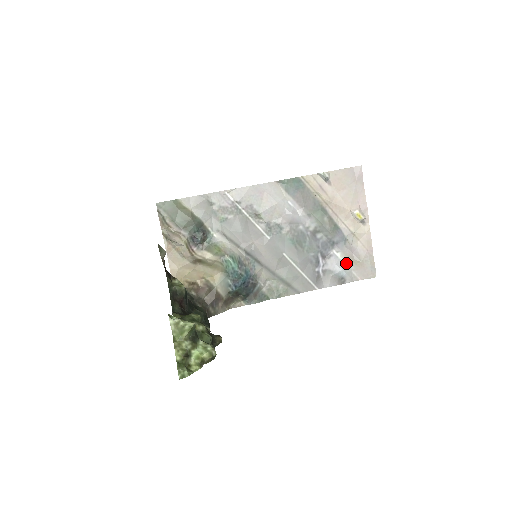
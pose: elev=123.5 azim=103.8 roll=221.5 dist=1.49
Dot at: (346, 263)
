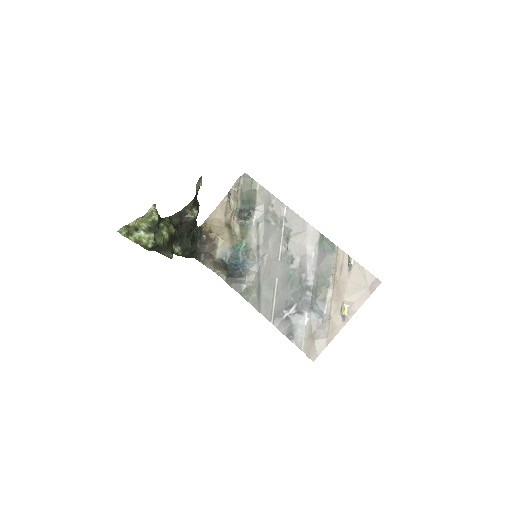
Dot at: (306, 330)
